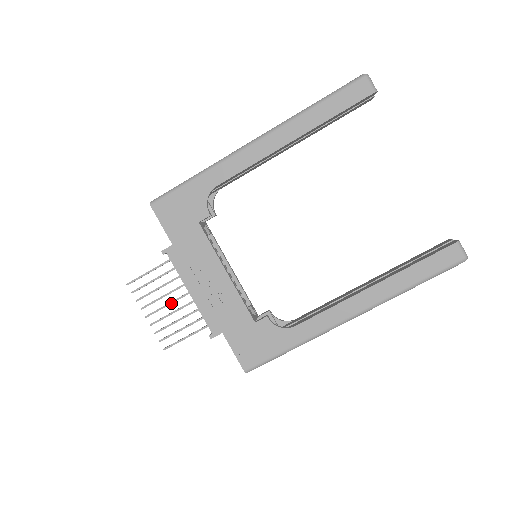
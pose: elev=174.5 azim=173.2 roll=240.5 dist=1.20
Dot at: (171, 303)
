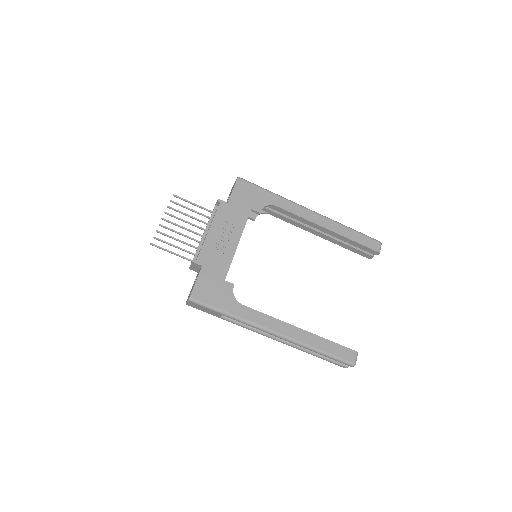
Dot at: (184, 228)
